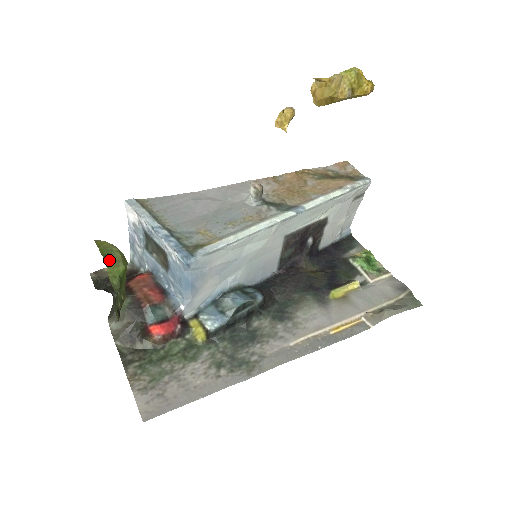
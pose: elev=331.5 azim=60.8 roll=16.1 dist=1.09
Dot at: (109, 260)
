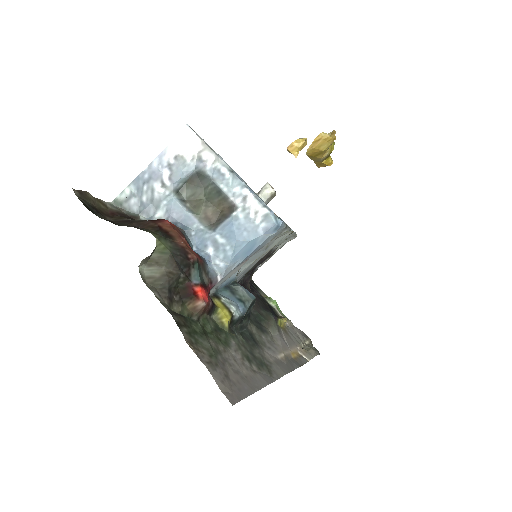
Dot at: occluded
